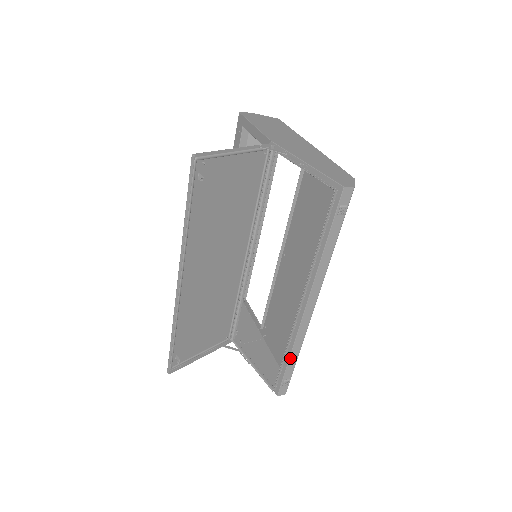
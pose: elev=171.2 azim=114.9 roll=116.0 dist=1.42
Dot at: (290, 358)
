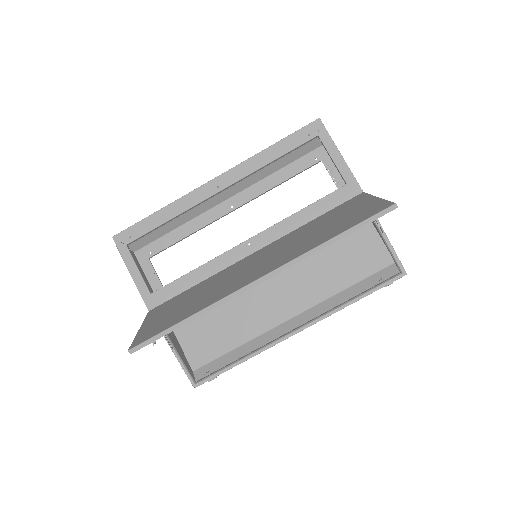
Dot at: (242, 362)
